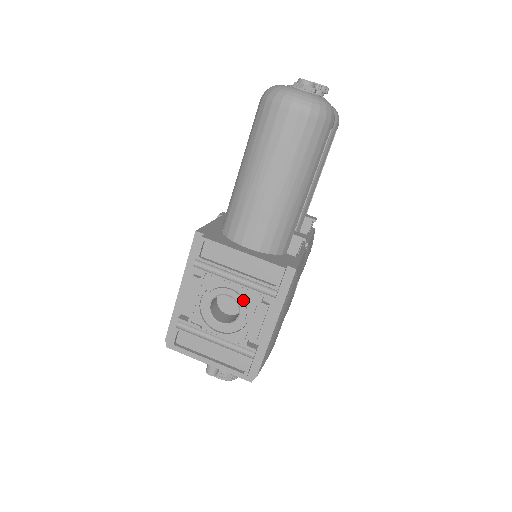
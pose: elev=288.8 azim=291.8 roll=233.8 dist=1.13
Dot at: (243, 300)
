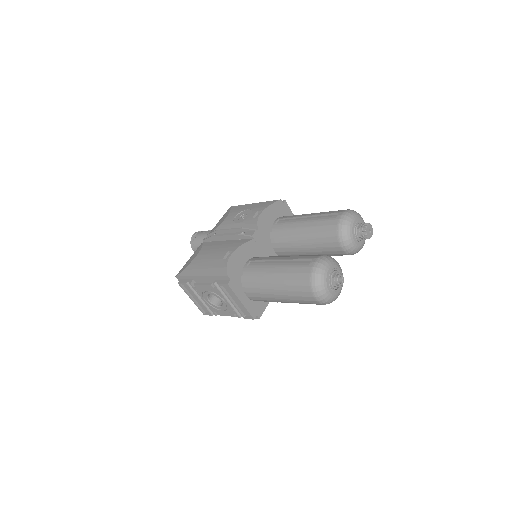
Dot at: (226, 307)
